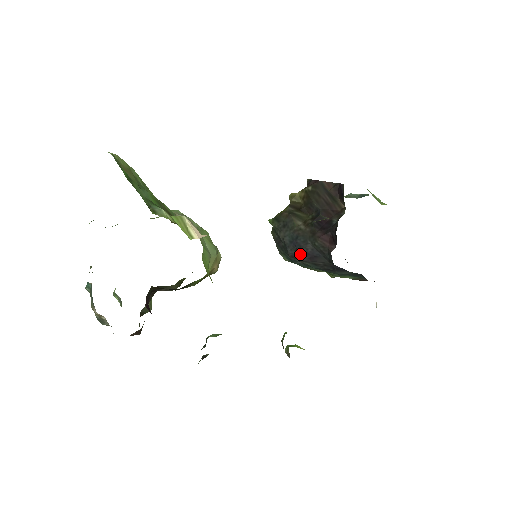
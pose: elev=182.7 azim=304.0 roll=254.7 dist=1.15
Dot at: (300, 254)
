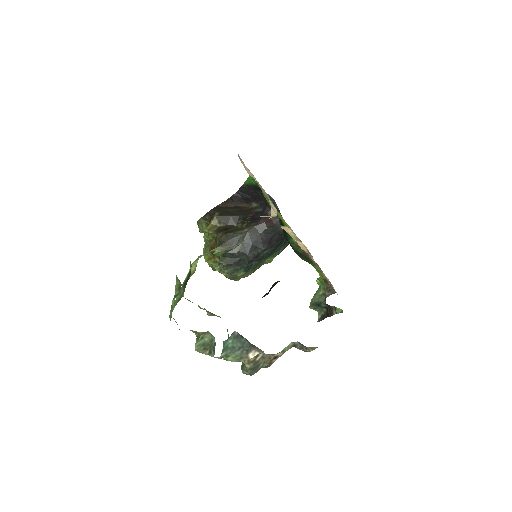
Dot at: (261, 247)
